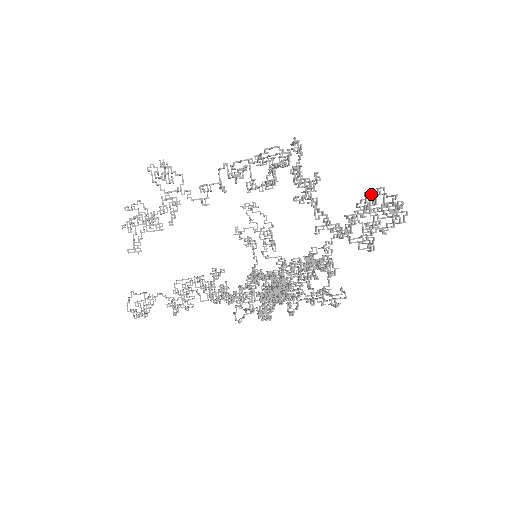
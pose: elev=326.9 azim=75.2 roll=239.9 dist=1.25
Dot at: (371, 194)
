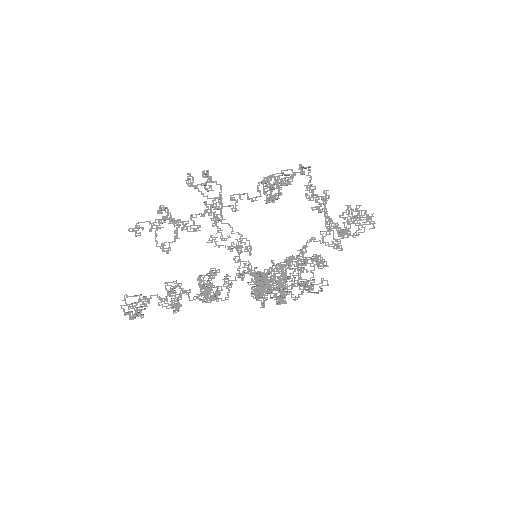
Dot at: occluded
